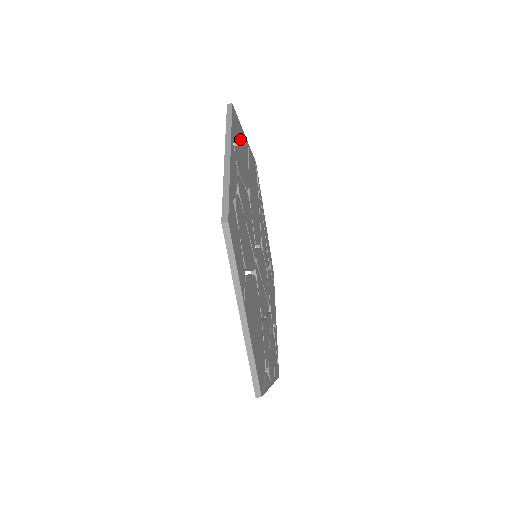
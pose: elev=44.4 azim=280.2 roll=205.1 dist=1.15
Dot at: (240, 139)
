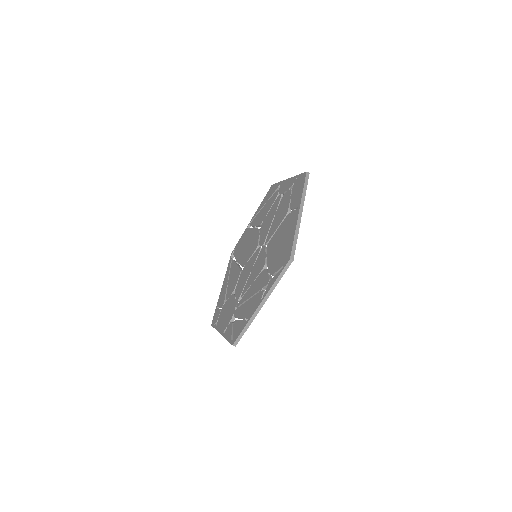
Dot at: occluded
